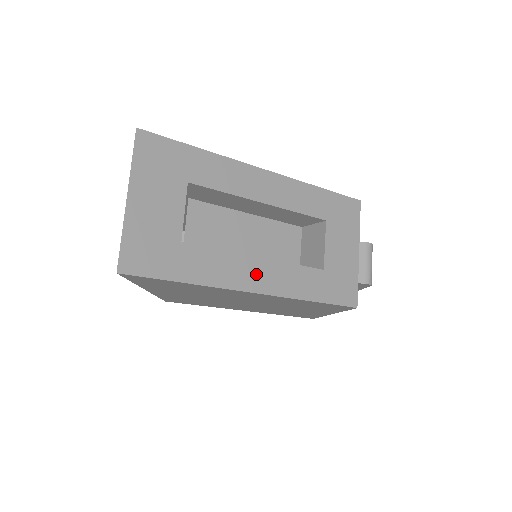
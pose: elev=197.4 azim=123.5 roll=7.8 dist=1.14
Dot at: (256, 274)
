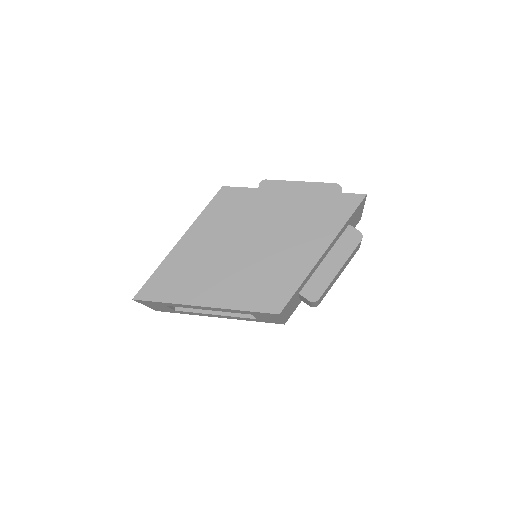
Dot at: (215, 316)
